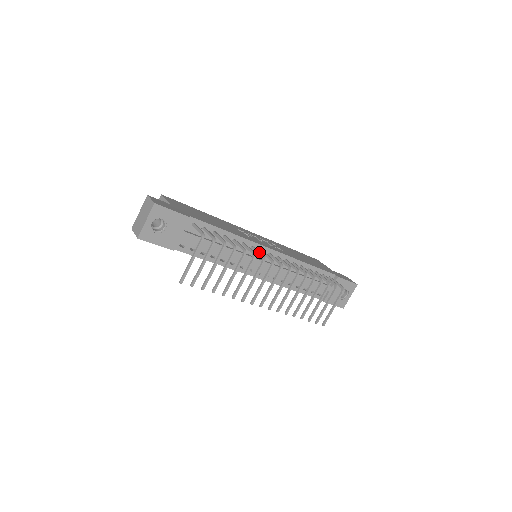
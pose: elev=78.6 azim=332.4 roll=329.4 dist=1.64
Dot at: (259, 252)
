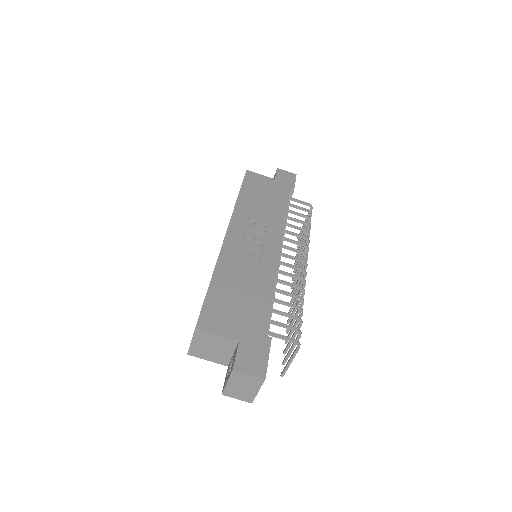
Dot at: (294, 276)
